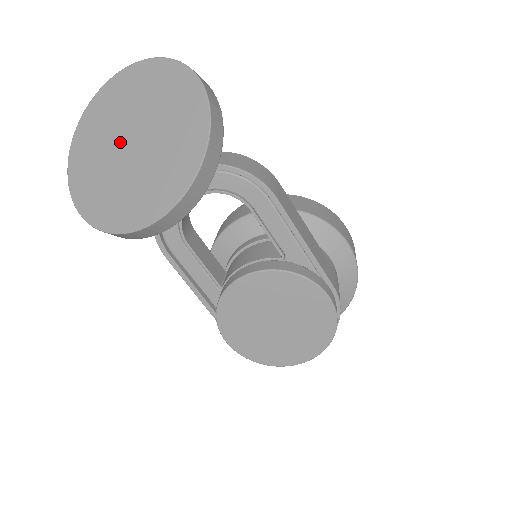
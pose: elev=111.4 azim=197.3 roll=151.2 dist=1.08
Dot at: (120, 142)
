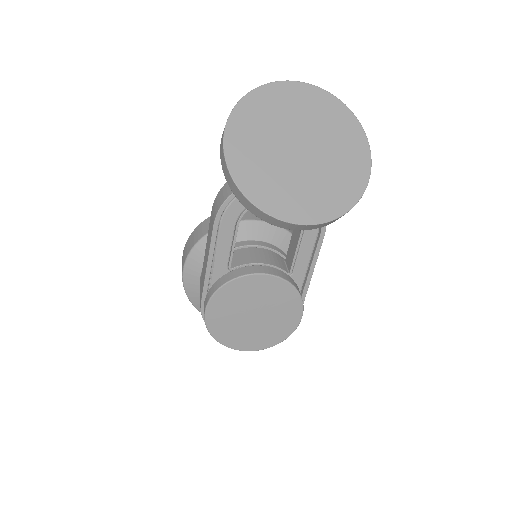
Dot at: (289, 140)
